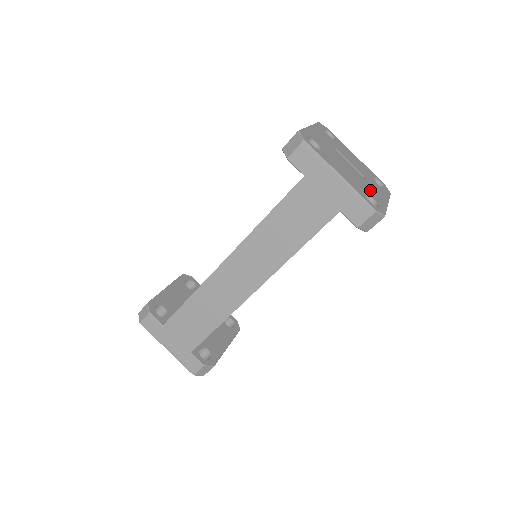
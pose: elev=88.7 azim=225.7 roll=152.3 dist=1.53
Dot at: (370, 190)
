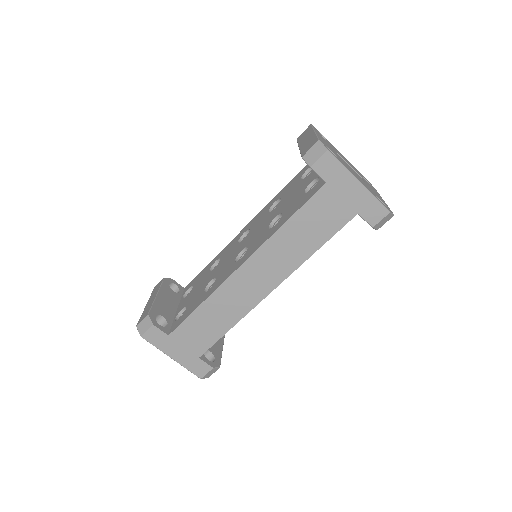
Dot at: occluded
